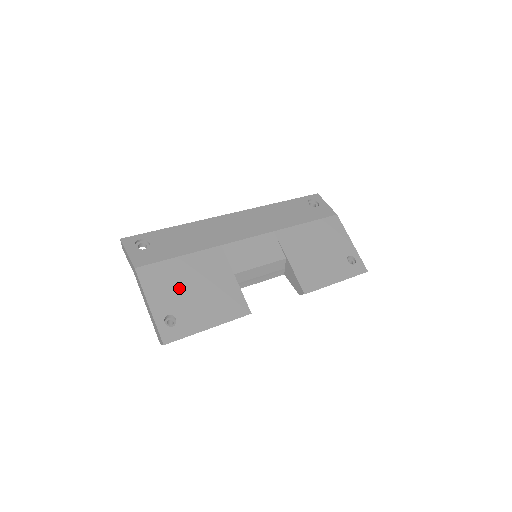
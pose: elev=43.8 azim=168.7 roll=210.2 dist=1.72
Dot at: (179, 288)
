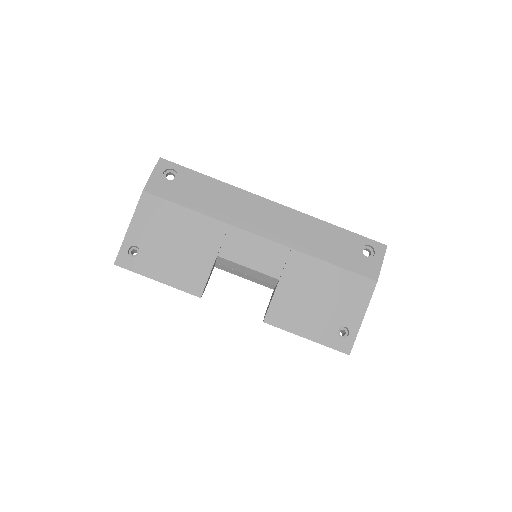
Dot at: (162, 232)
